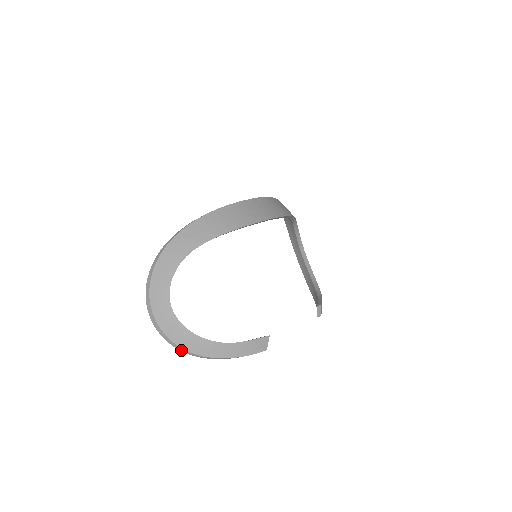
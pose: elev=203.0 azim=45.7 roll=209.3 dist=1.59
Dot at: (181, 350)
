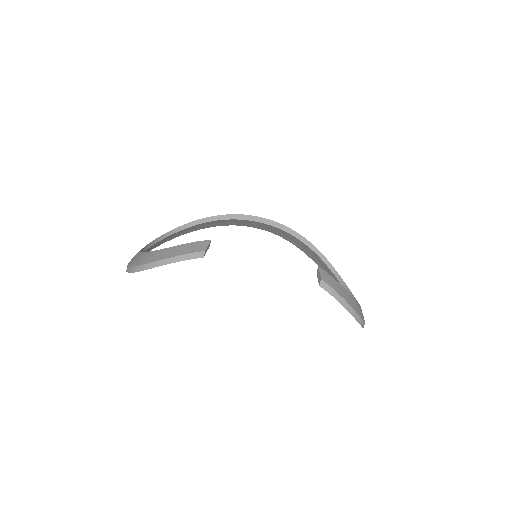
Dot at: (133, 271)
